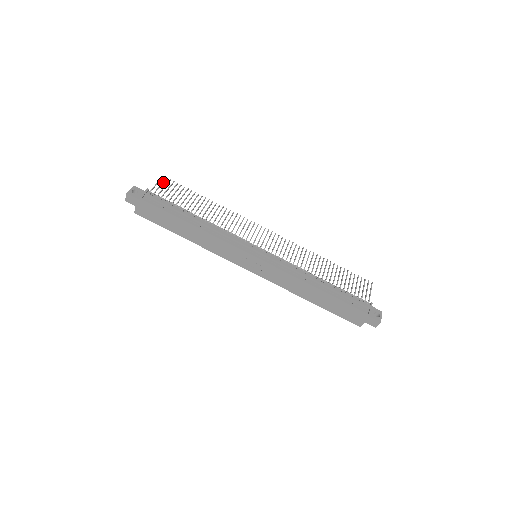
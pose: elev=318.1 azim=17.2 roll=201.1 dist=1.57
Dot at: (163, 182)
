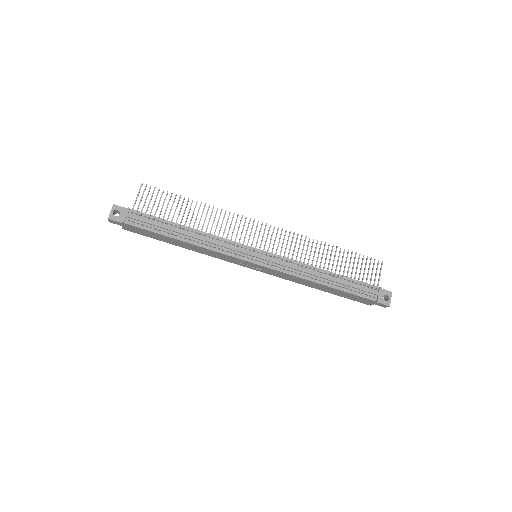
Dot at: (143, 193)
